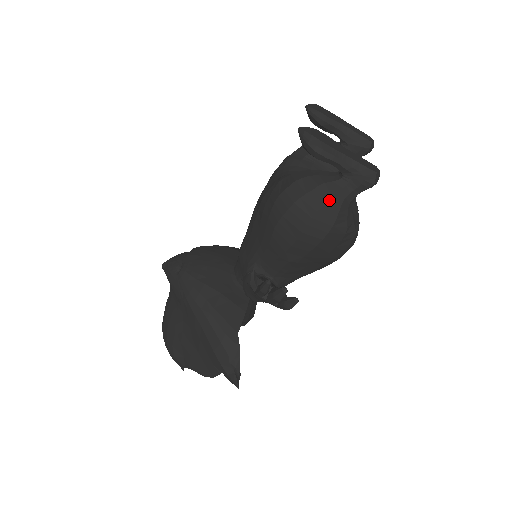
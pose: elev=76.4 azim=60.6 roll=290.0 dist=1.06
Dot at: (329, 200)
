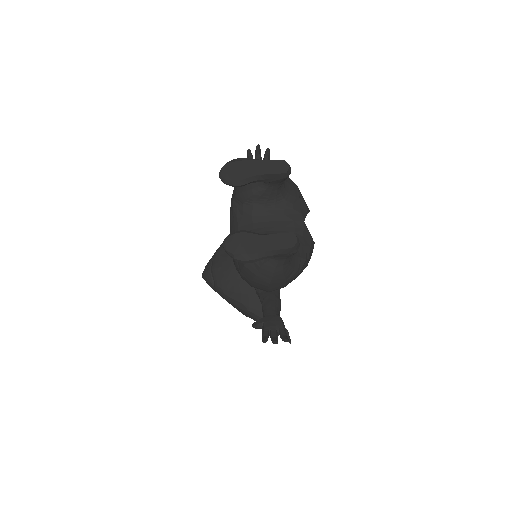
Dot at: (273, 275)
